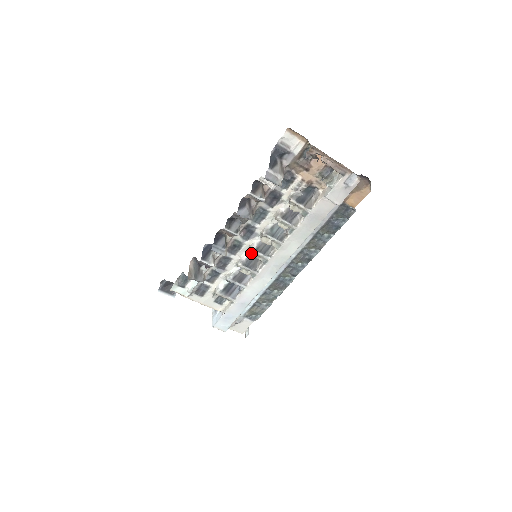
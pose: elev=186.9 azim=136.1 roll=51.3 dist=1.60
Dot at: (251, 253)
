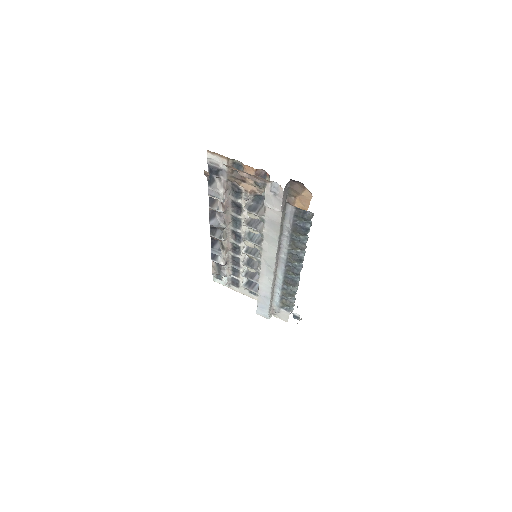
Dot at: occluded
